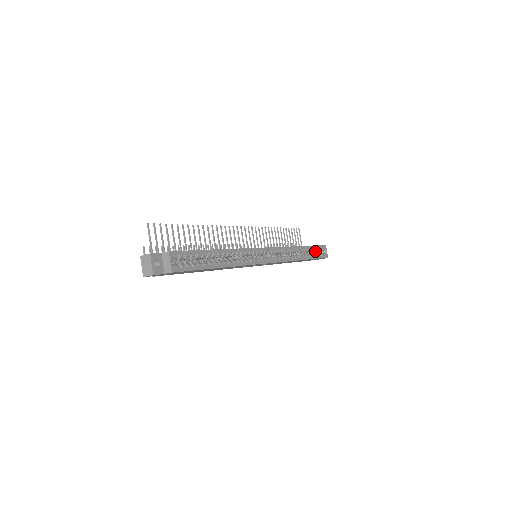
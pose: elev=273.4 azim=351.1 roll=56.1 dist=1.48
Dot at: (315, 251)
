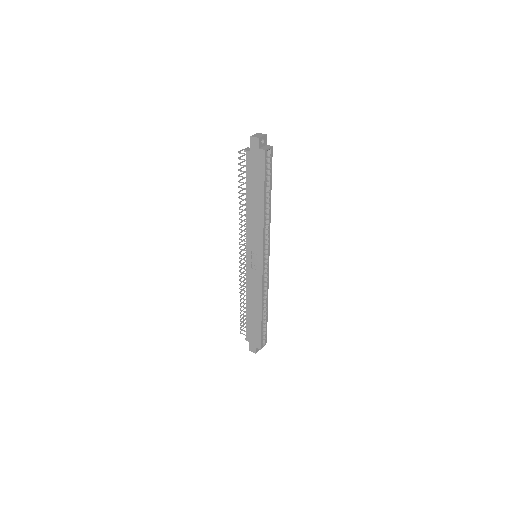
Dot at: occluded
